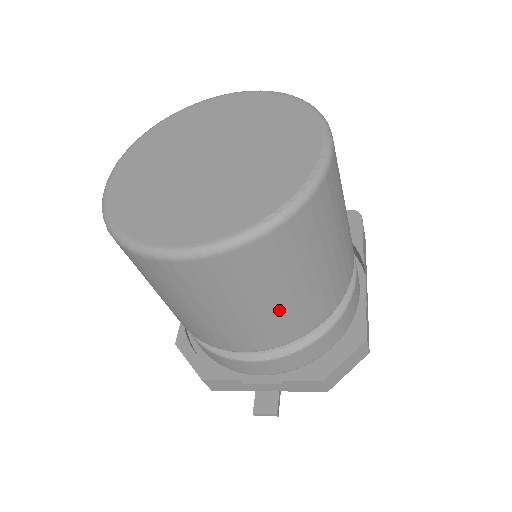
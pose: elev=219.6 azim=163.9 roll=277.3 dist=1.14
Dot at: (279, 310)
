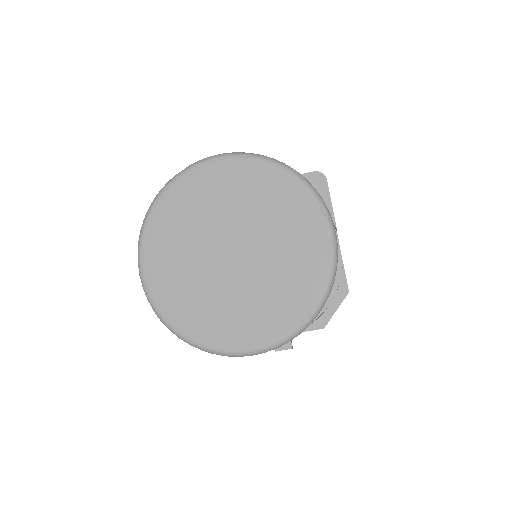
Dot at: occluded
